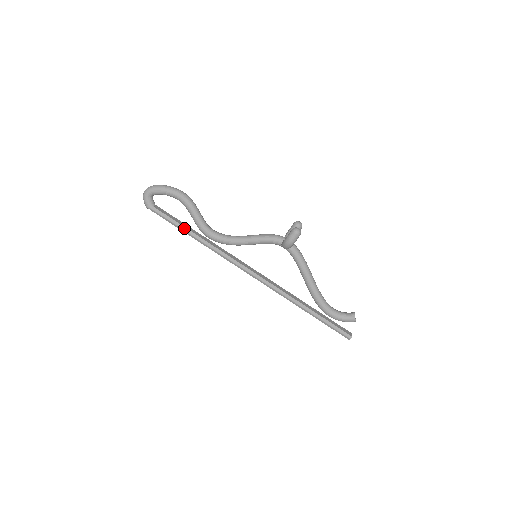
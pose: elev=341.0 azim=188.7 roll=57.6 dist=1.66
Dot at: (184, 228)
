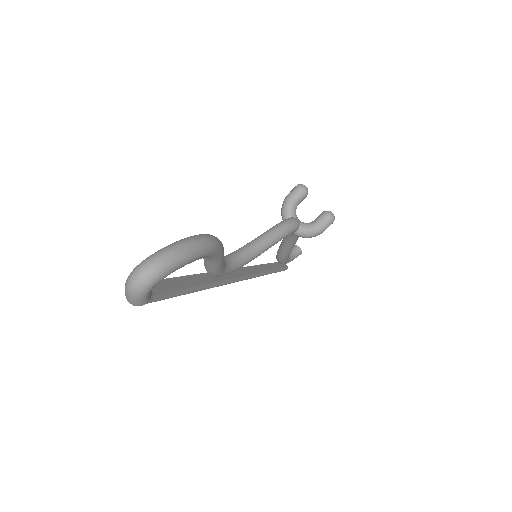
Dot at: (193, 289)
